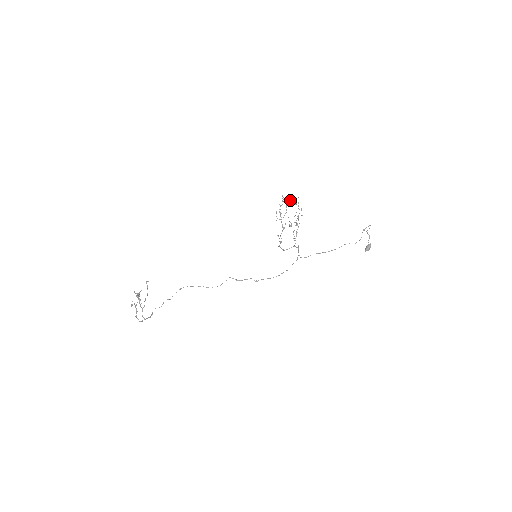
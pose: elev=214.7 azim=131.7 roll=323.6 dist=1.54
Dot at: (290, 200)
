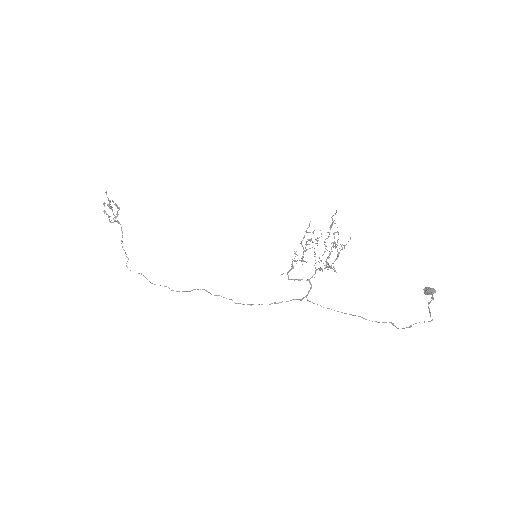
Dot at: occluded
